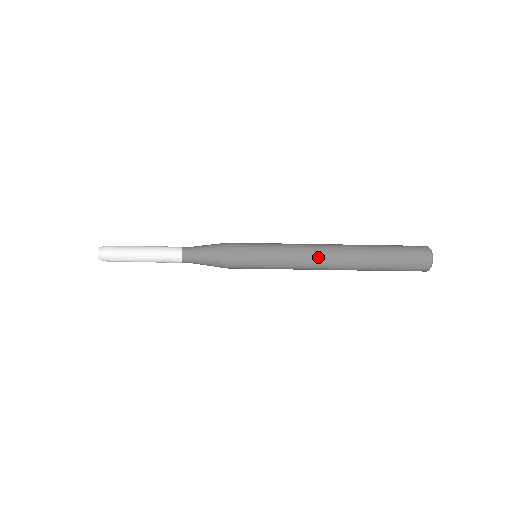
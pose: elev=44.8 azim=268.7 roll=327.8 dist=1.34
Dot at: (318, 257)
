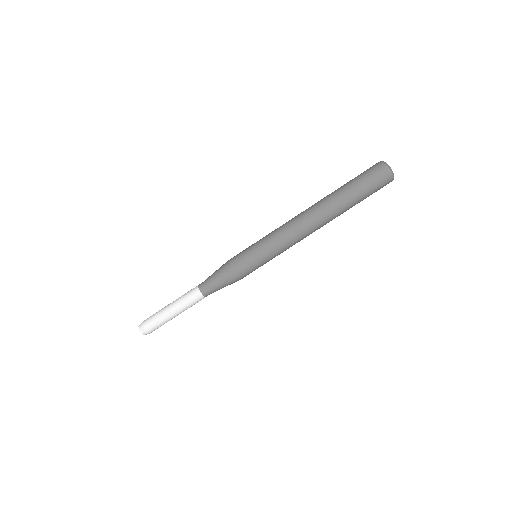
Dot at: (295, 217)
